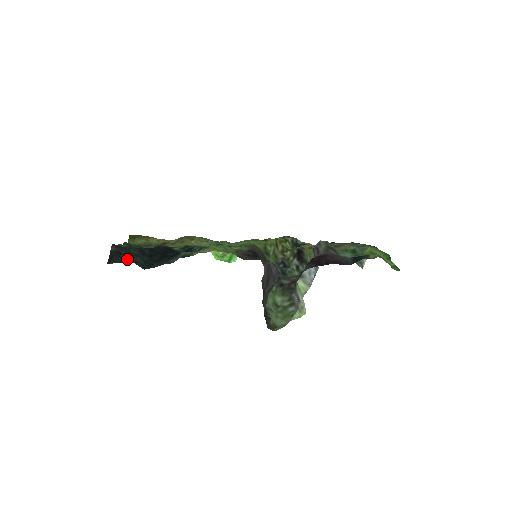
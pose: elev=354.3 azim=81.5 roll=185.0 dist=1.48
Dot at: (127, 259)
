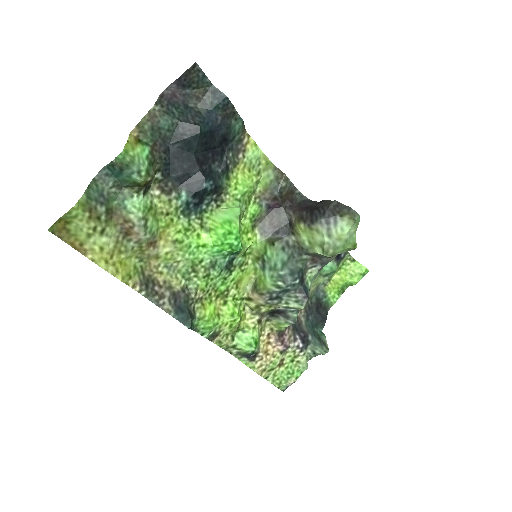
Dot at: (205, 84)
